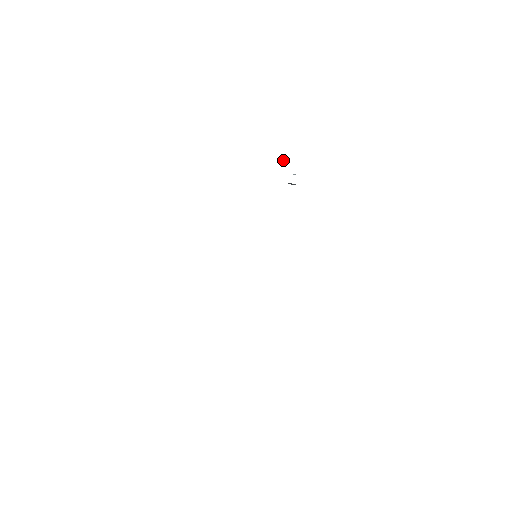
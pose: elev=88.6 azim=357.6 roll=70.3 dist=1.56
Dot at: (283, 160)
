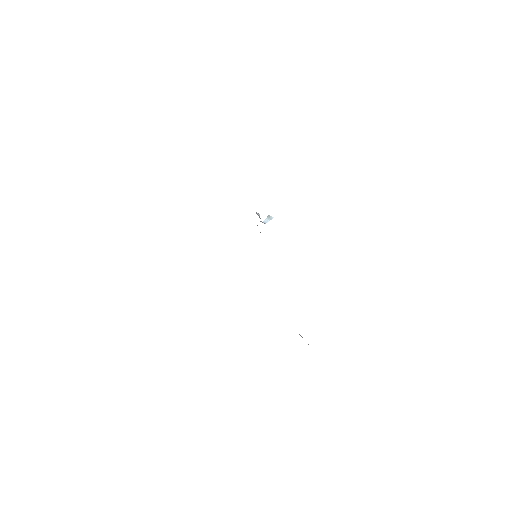
Dot at: occluded
